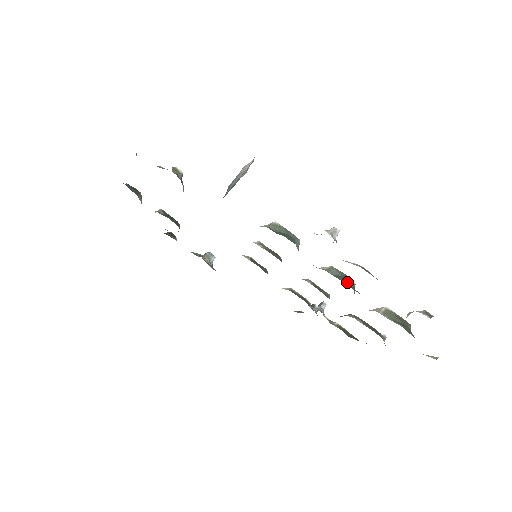
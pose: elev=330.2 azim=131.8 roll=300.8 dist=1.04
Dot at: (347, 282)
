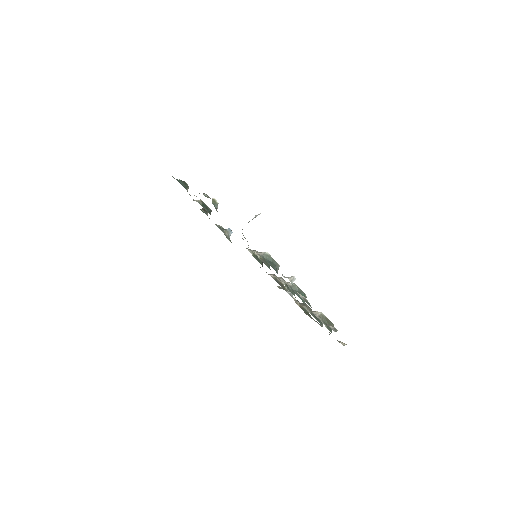
Dot at: occluded
